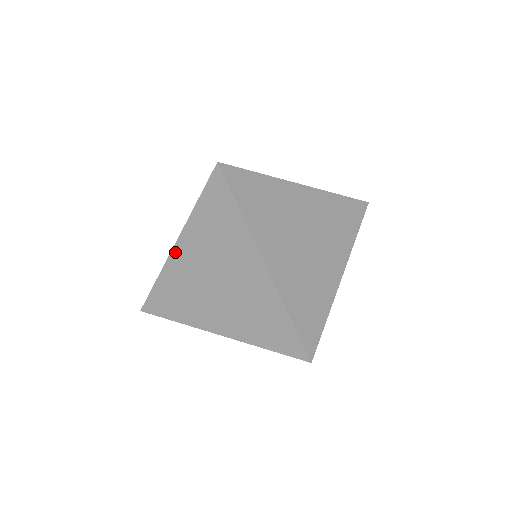
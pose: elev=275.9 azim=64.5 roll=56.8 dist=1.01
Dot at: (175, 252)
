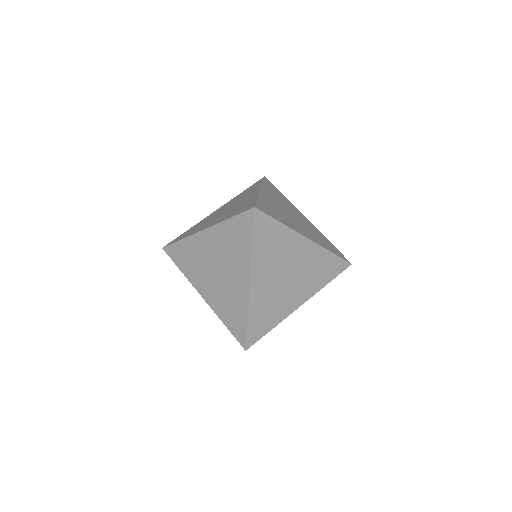
Dot at: (201, 234)
